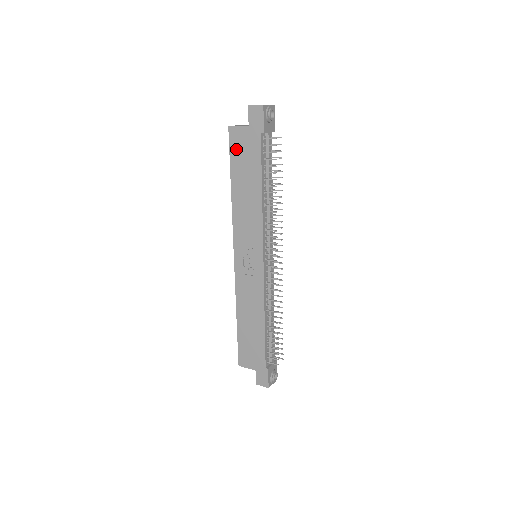
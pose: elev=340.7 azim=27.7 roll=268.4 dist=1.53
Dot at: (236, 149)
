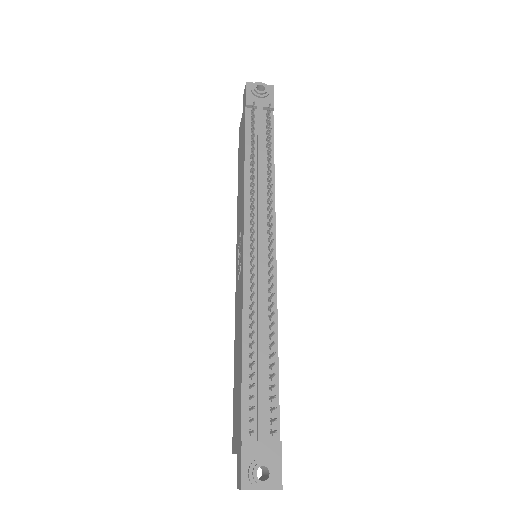
Dot at: (240, 143)
